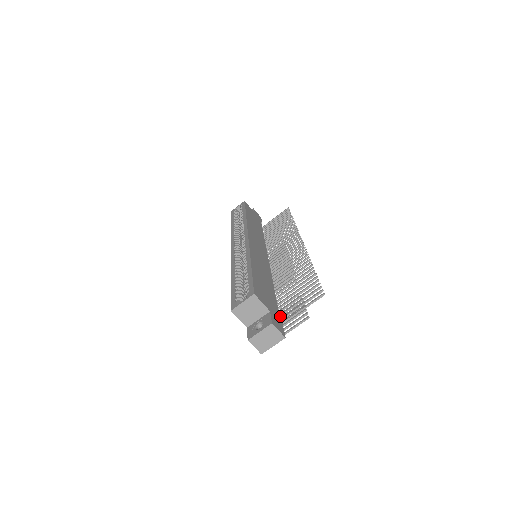
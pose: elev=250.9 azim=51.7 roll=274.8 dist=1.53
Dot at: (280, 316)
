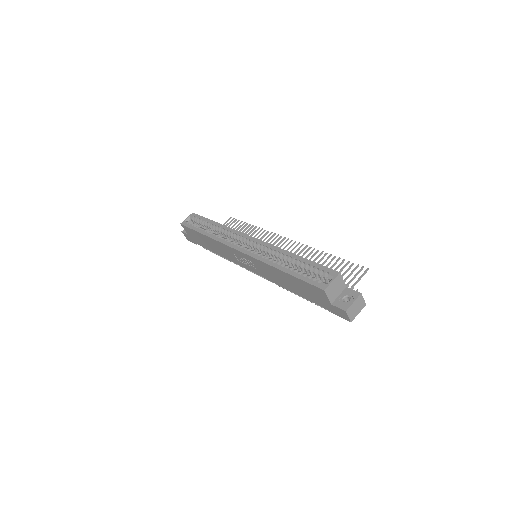
Dot at: occluded
